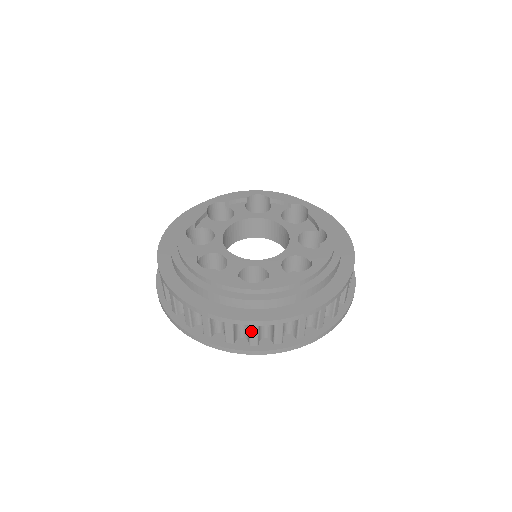
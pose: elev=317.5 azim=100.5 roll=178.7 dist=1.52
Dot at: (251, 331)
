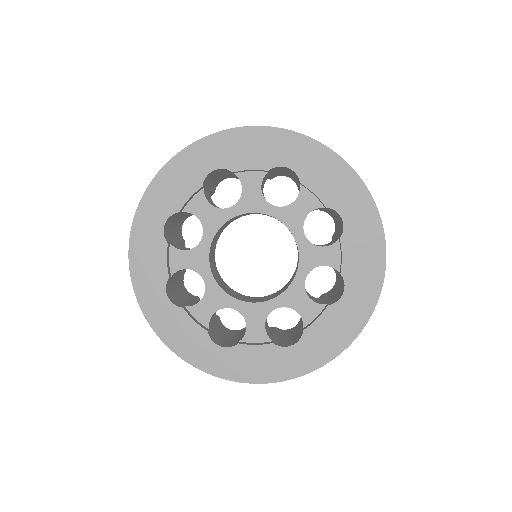
Dot at: occluded
